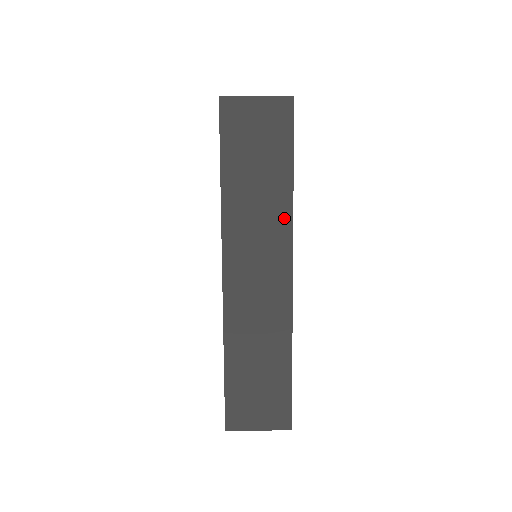
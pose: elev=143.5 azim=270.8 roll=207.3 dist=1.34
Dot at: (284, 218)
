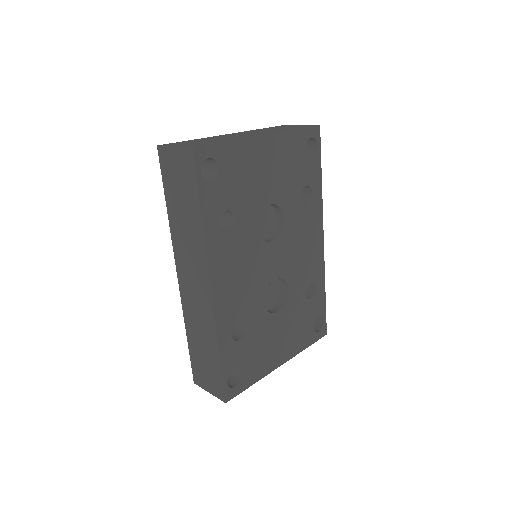
Dot at: (201, 244)
